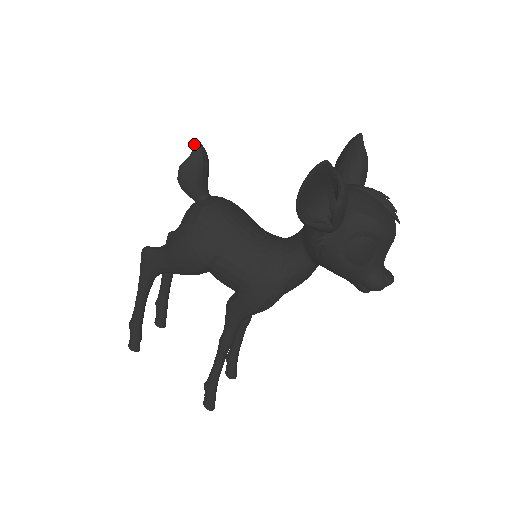
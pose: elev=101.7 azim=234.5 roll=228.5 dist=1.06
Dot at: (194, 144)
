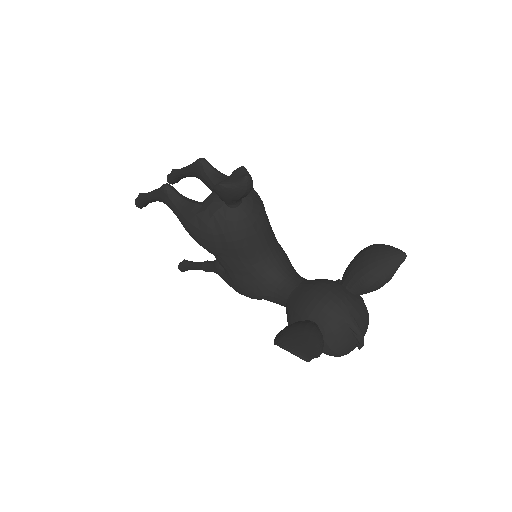
Dot at: (243, 178)
